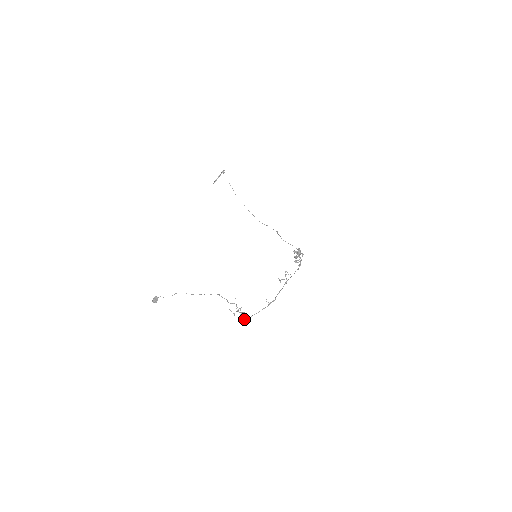
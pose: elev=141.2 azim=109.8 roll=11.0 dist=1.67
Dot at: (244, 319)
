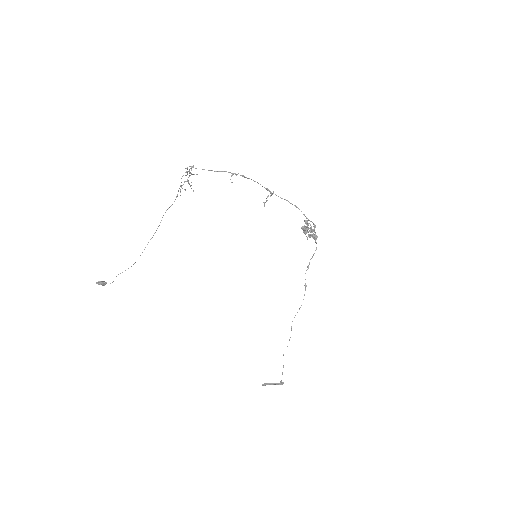
Dot at: (189, 170)
